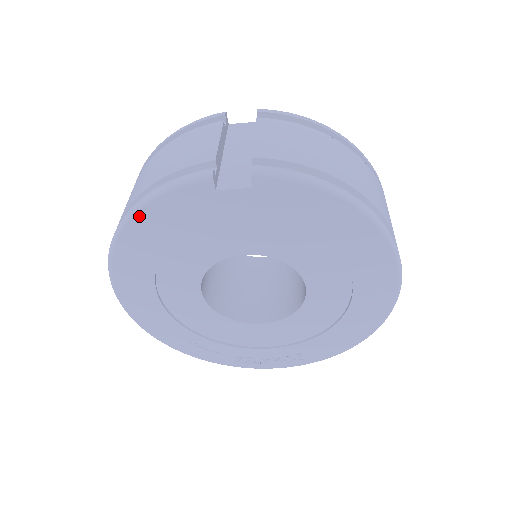
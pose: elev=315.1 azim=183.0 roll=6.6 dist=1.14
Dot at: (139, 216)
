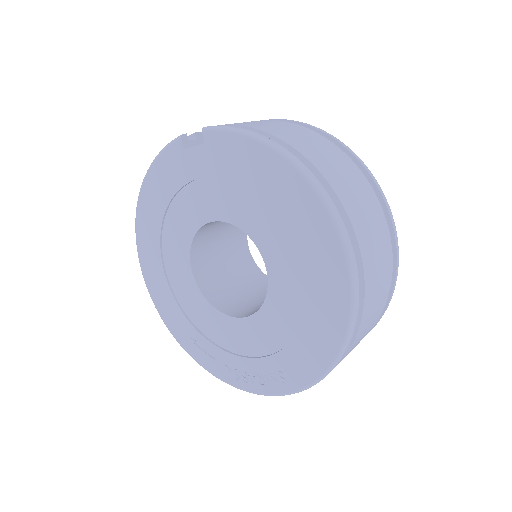
Dot at: (147, 182)
